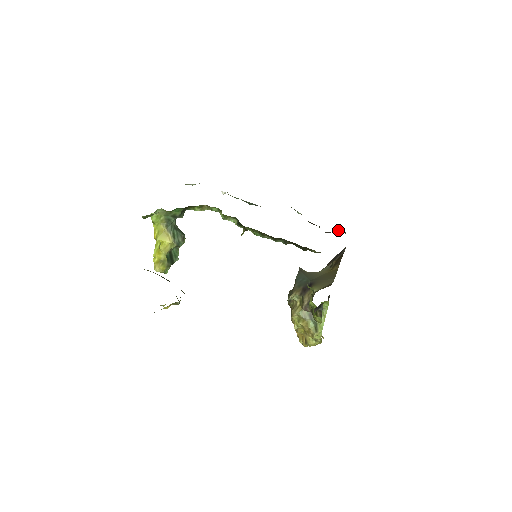
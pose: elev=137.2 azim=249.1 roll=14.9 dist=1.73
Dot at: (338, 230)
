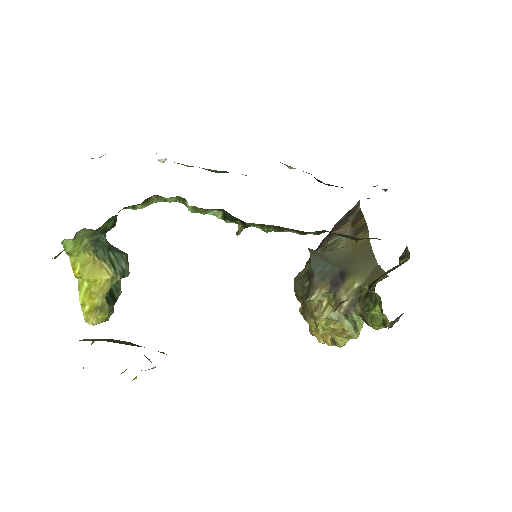
Dot at: occluded
